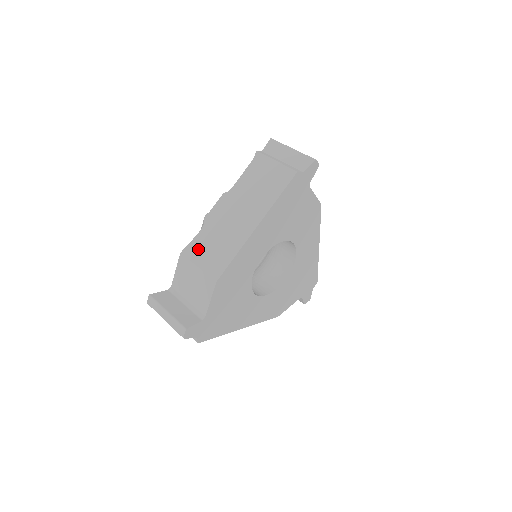
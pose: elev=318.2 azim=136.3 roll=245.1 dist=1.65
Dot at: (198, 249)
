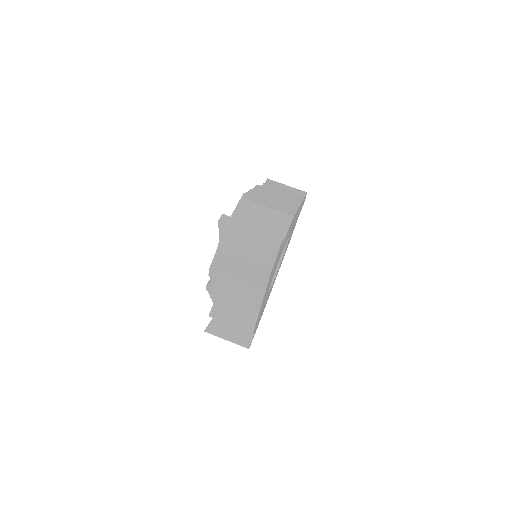
Dot at: (221, 315)
